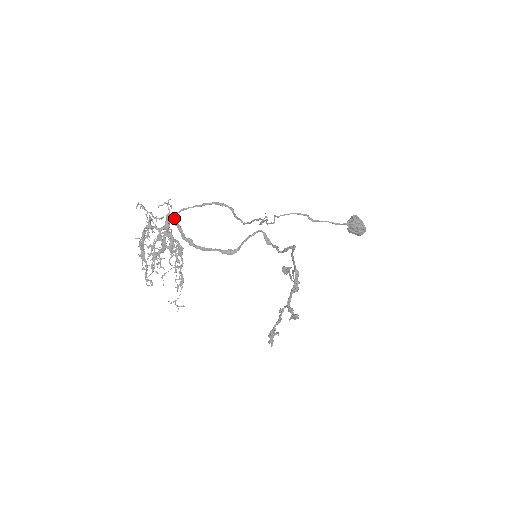
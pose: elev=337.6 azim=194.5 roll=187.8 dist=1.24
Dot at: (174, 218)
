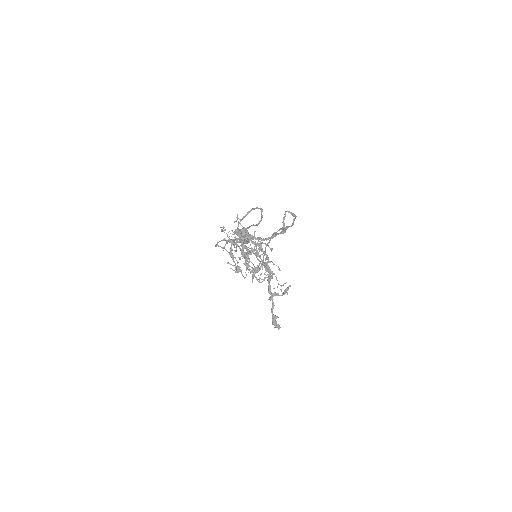
Dot at: (240, 230)
